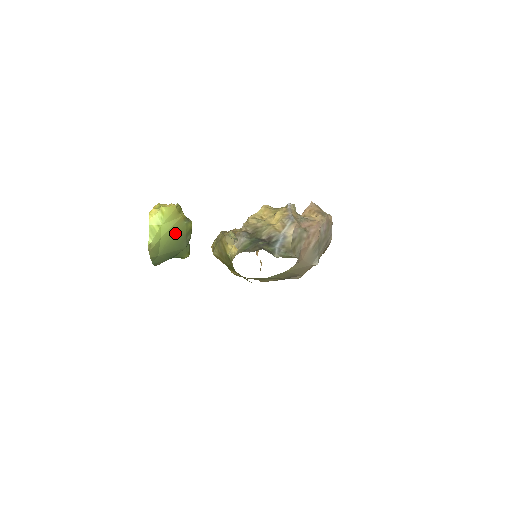
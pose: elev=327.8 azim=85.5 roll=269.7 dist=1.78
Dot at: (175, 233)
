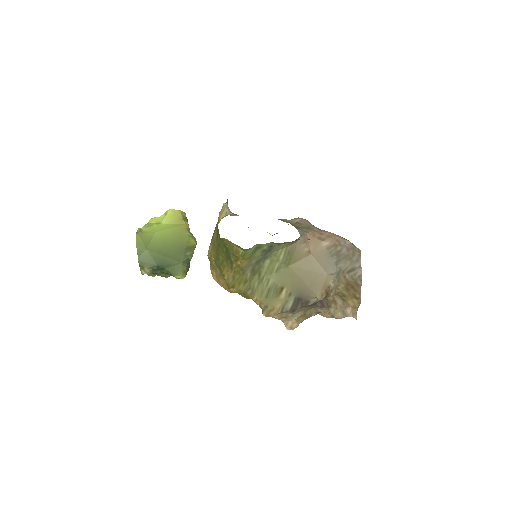
Dot at: (173, 238)
